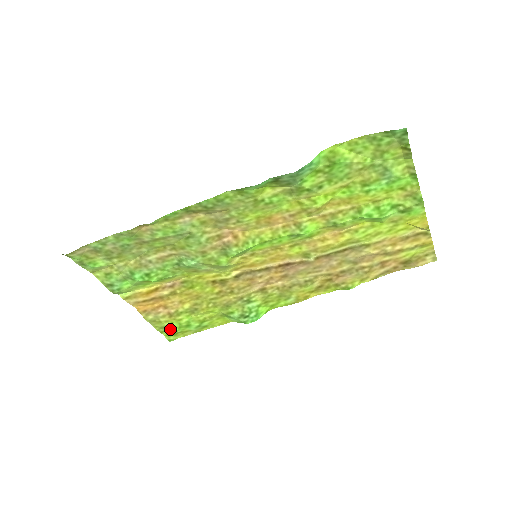
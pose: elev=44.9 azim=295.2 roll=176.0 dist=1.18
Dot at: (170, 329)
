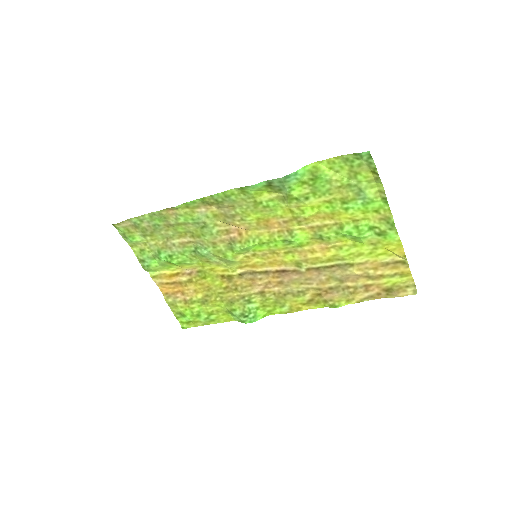
Dot at: (184, 316)
